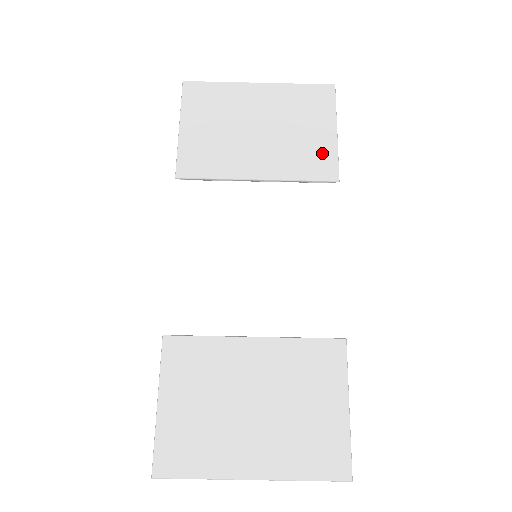
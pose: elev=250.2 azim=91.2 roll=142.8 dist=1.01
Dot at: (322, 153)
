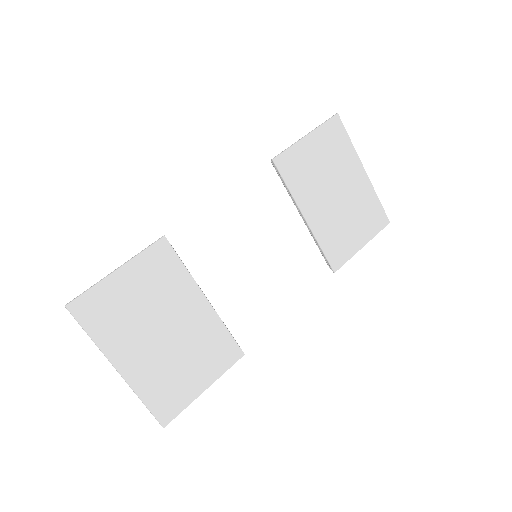
Dot at: (345, 248)
